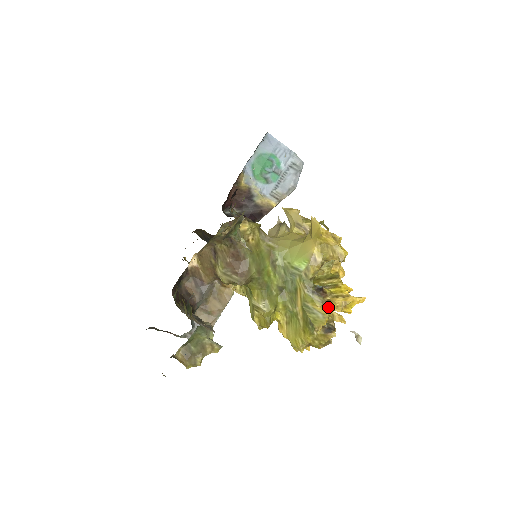
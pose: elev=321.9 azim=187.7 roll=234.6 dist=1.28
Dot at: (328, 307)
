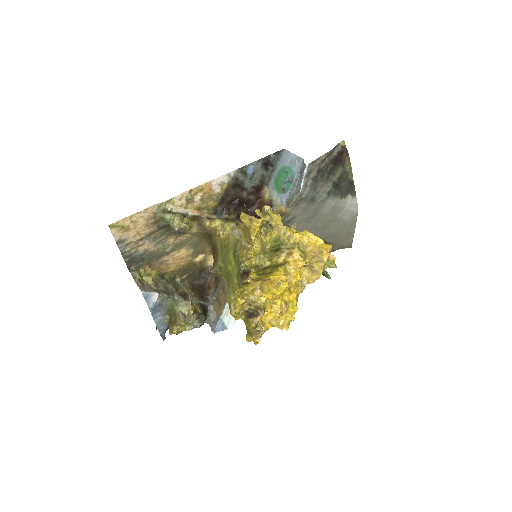
Dot at: (240, 287)
